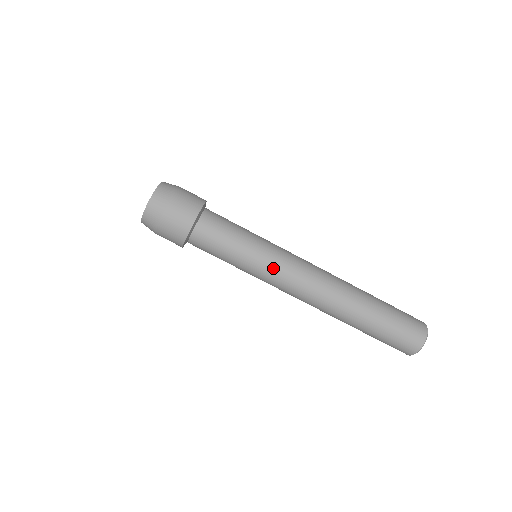
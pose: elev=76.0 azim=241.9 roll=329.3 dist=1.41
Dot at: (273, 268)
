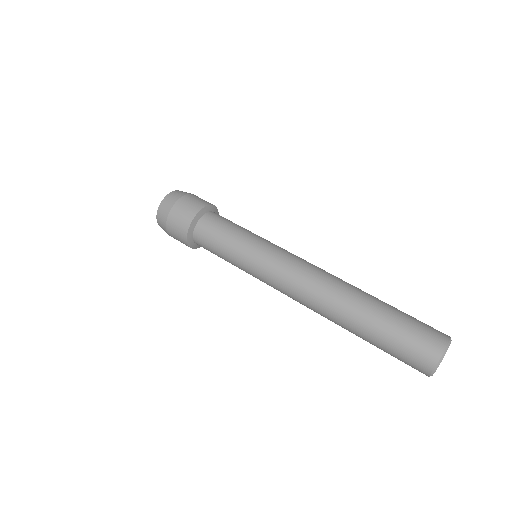
Dot at: (273, 250)
